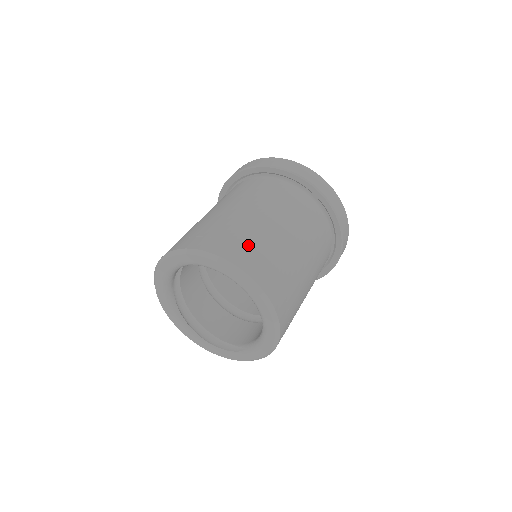
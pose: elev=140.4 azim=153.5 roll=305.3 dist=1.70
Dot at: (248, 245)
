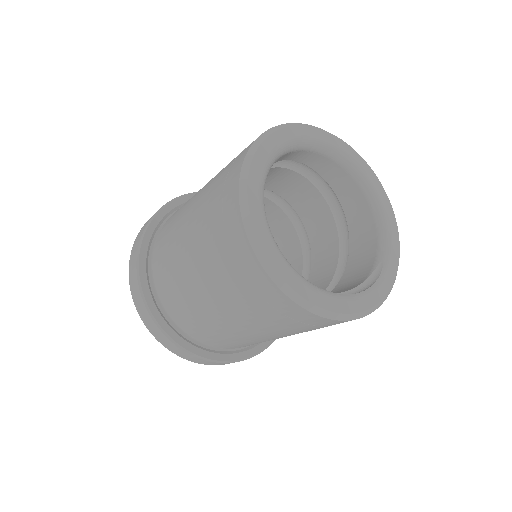
Dot at: occluded
